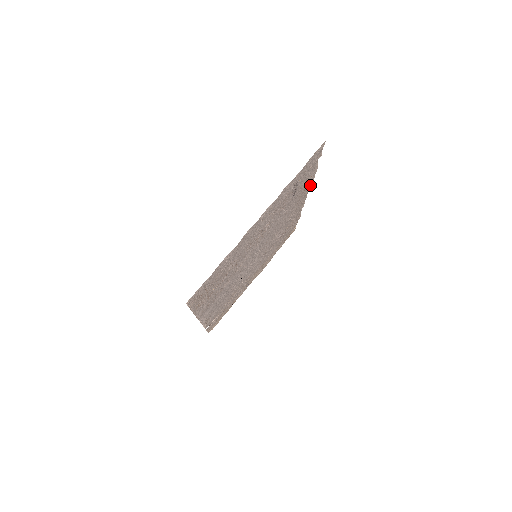
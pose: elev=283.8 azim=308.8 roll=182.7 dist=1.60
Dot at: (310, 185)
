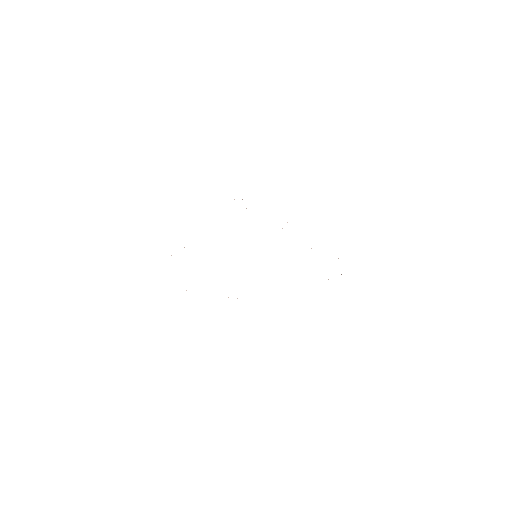
Dot at: occluded
